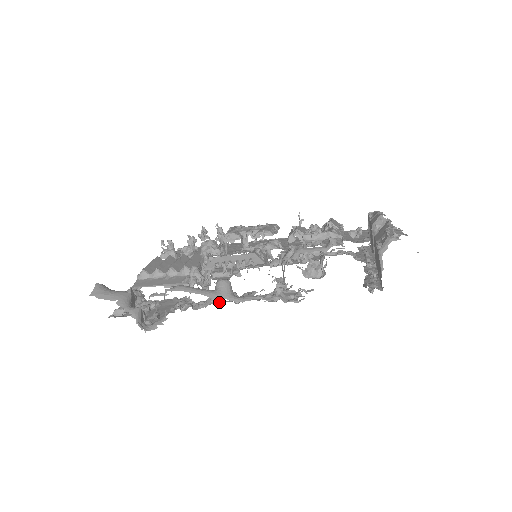
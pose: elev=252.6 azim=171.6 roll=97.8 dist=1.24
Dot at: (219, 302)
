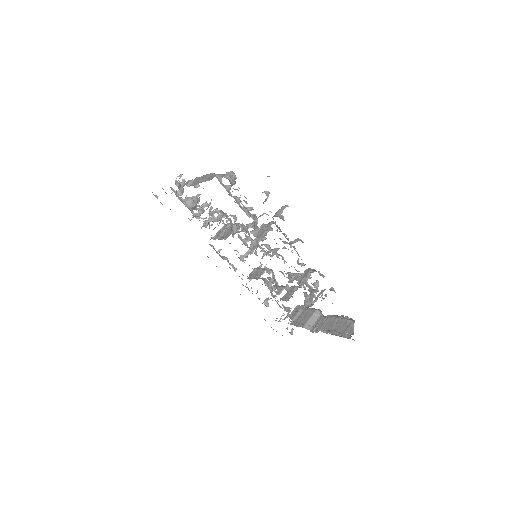
Dot at: occluded
